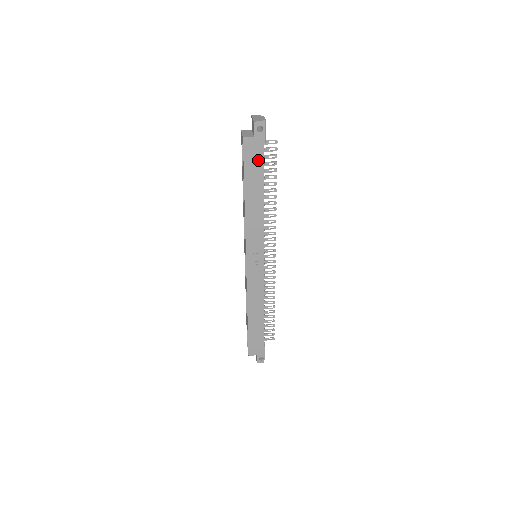
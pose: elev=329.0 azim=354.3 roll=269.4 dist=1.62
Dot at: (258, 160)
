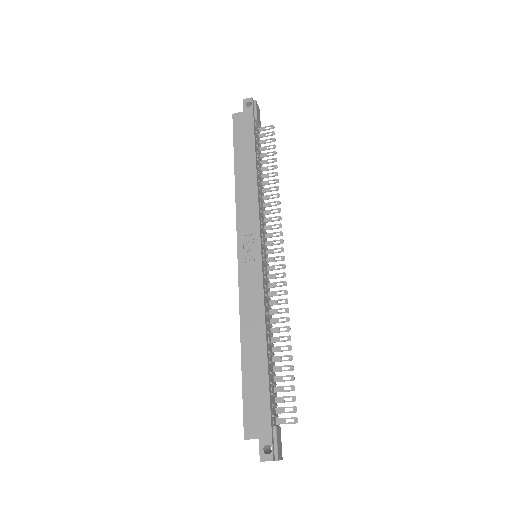
Dot at: (248, 131)
